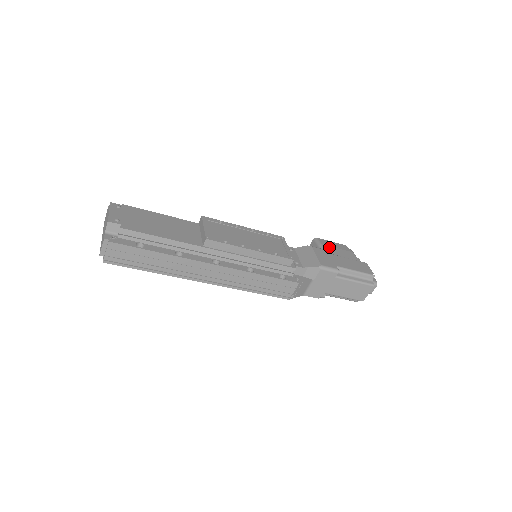
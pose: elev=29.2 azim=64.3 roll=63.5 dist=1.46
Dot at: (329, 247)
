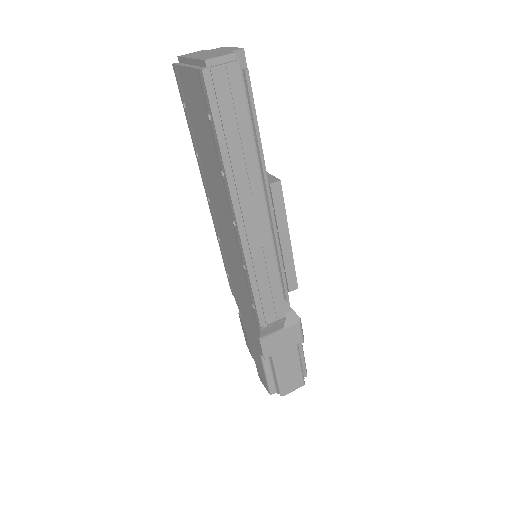
Dot at: occluded
